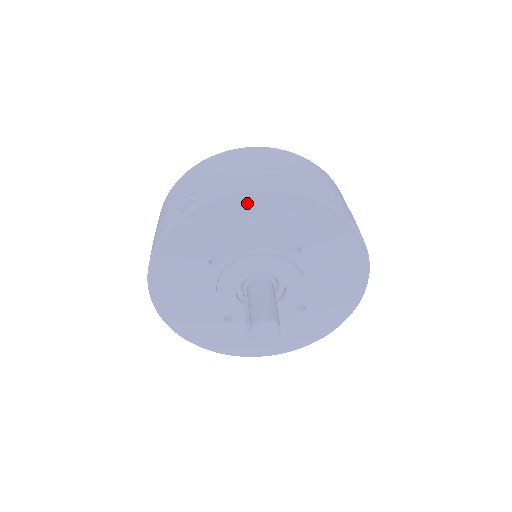
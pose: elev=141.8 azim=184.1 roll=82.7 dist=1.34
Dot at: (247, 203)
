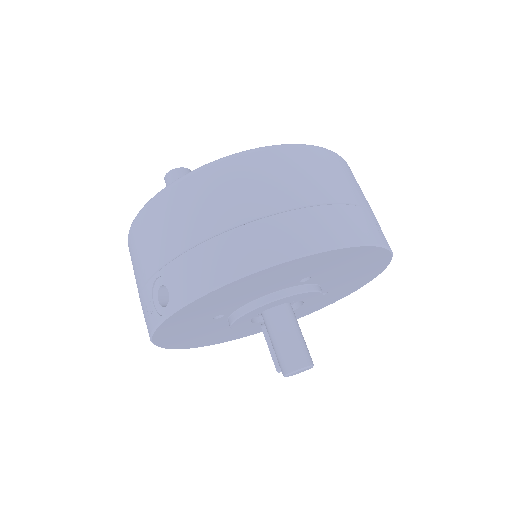
Dot at: (235, 286)
